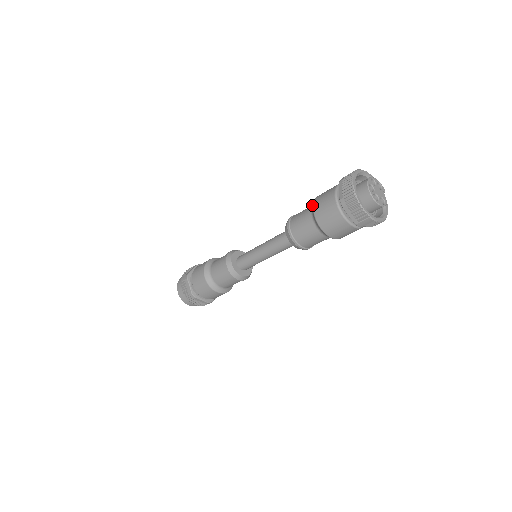
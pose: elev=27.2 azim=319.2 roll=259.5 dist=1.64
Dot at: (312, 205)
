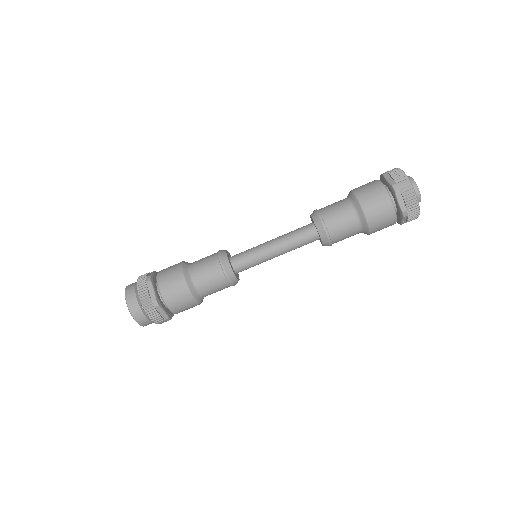
Dot at: occluded
